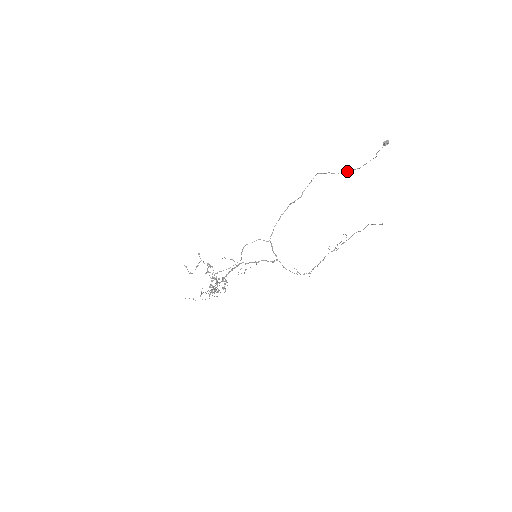
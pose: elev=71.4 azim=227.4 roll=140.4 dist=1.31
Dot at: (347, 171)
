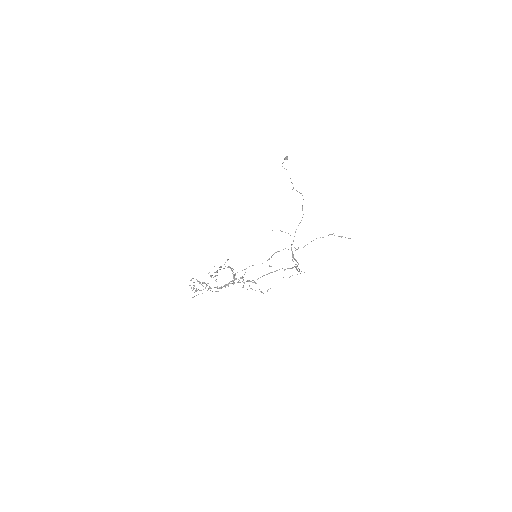
Dot at: occluded
